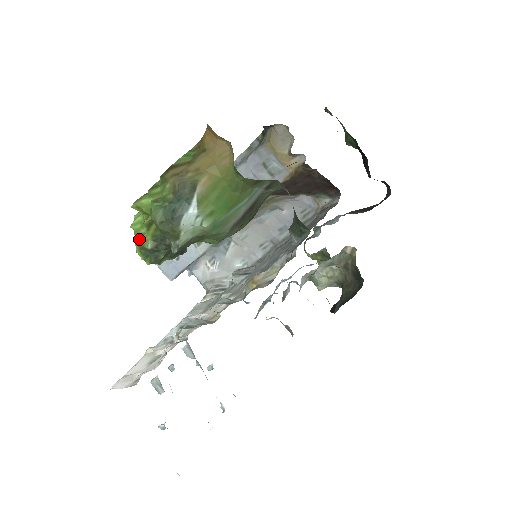
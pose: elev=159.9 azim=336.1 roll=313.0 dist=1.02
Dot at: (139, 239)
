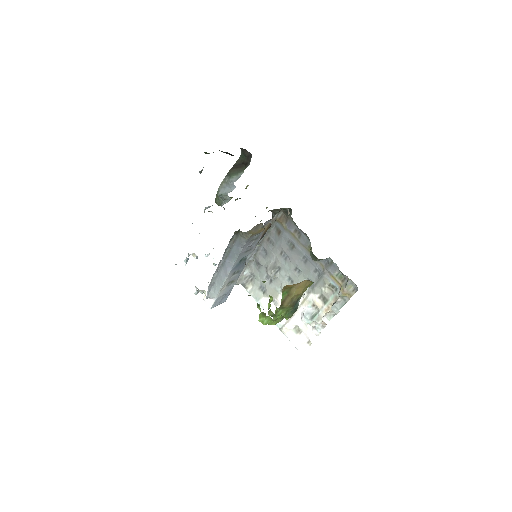
Dot at: (275, 324)
